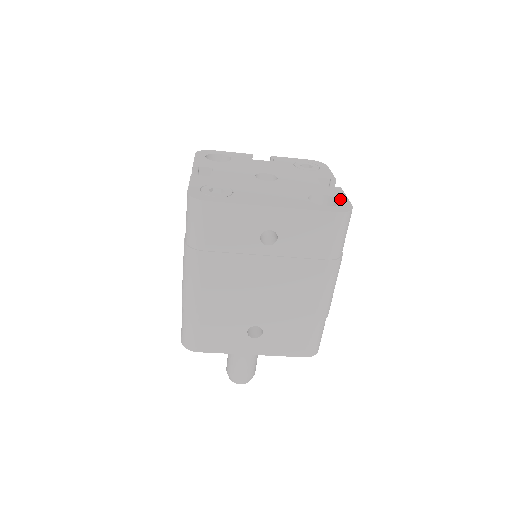
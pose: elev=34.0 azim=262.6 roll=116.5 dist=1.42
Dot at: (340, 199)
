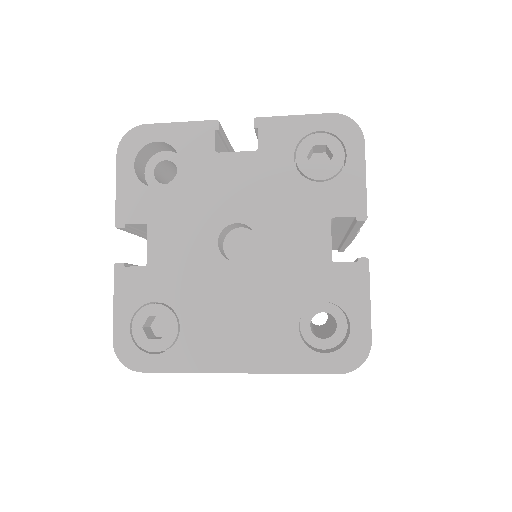
Dot at: (355, 317)
